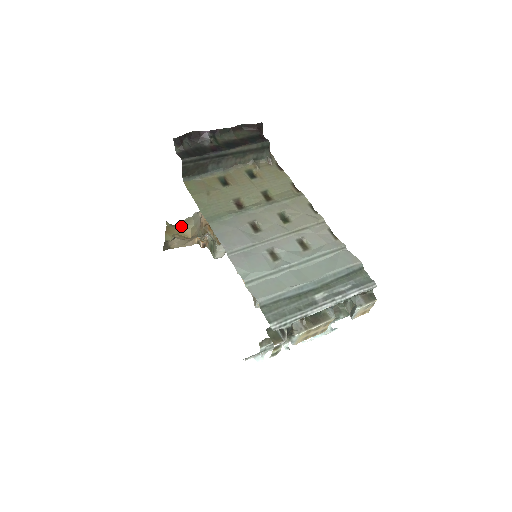
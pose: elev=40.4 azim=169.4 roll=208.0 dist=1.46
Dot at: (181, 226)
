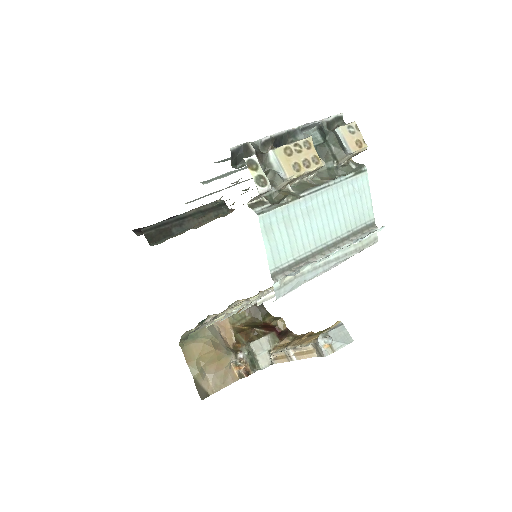
Dot at: (196, 340)
